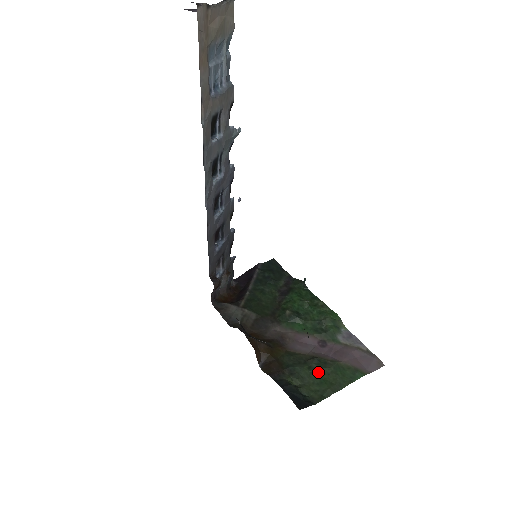
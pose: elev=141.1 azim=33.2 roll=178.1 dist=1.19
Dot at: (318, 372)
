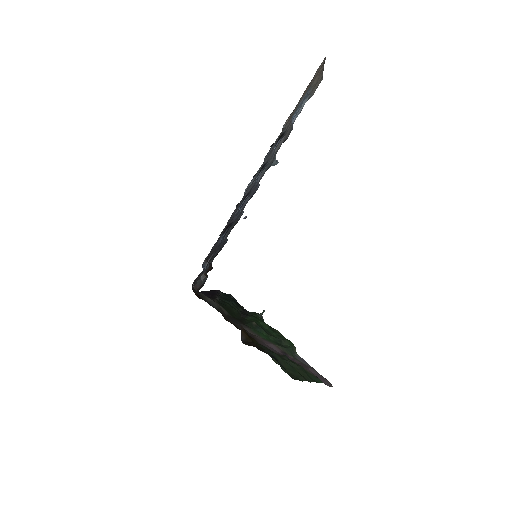
Dot at: (290, 364)
